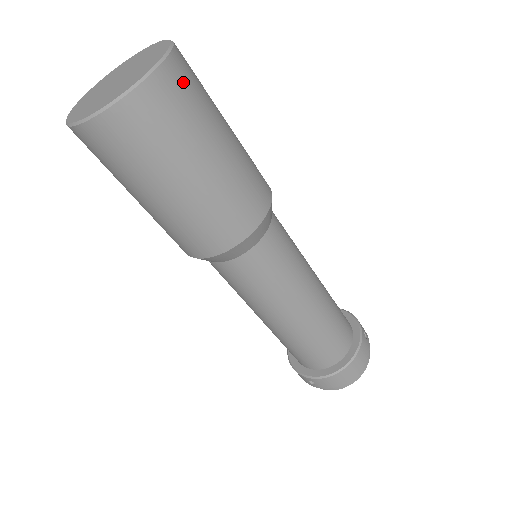
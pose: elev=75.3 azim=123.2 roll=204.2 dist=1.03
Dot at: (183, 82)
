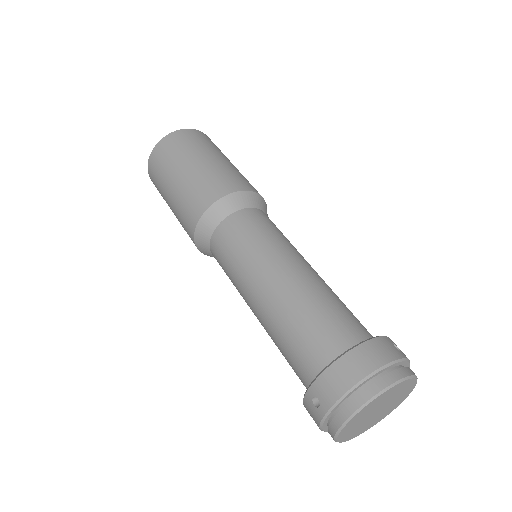
Dot at: (202, 137)
